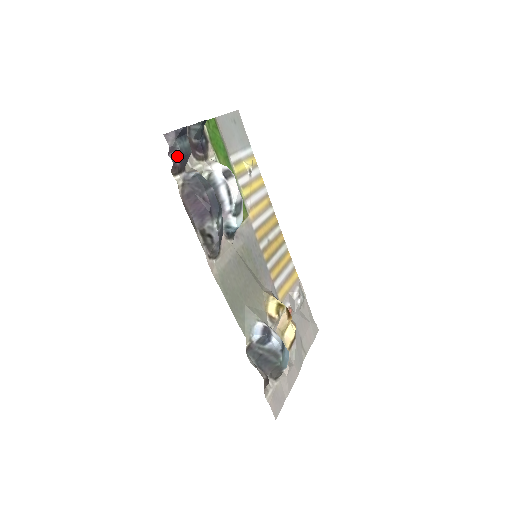
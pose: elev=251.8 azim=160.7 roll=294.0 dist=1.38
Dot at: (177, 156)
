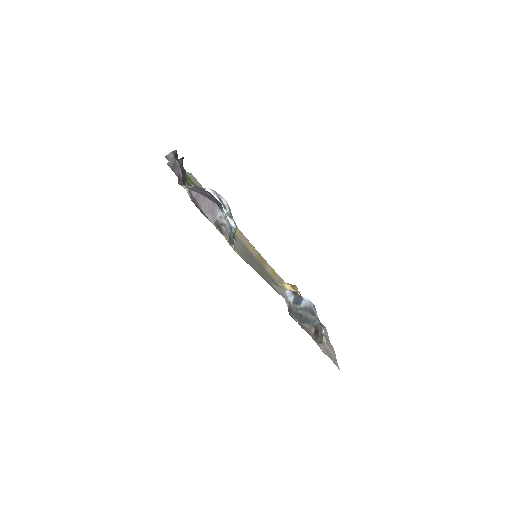
Dot at: (179, 169)
